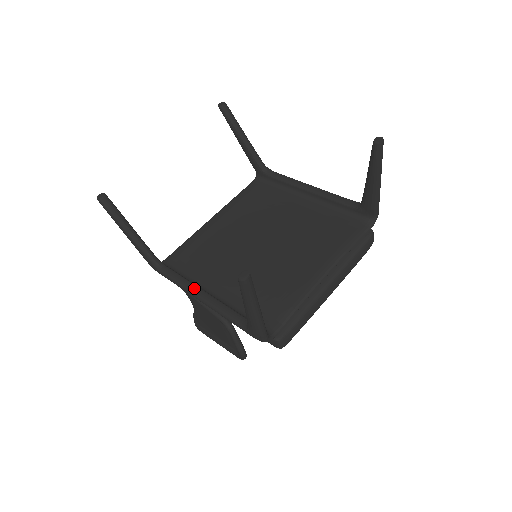
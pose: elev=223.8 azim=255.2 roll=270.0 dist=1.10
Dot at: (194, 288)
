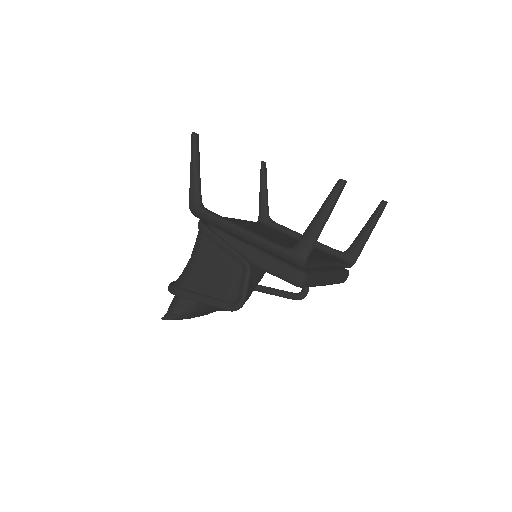
Dot at: (237, 224)
